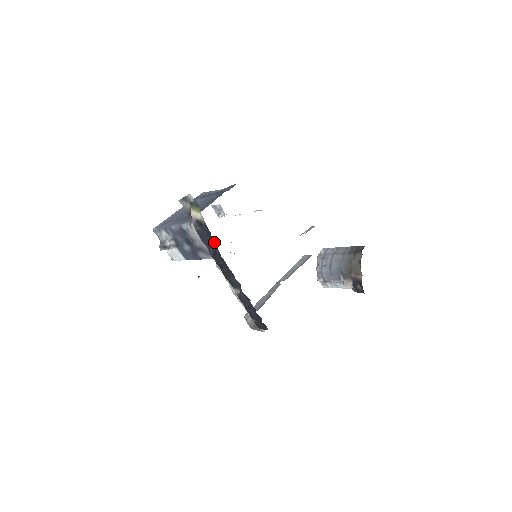
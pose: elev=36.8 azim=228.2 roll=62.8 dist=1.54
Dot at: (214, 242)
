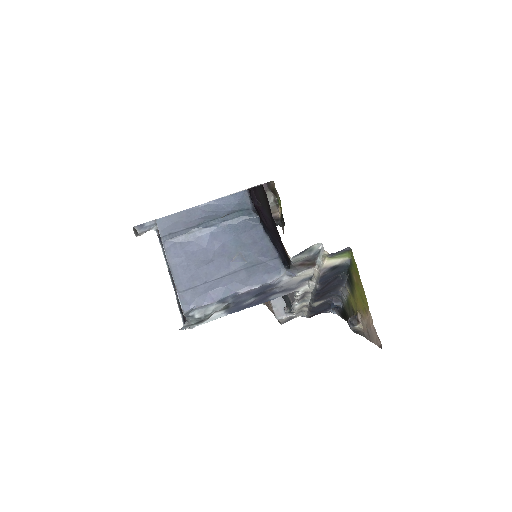
Dot at: (337, 276)
